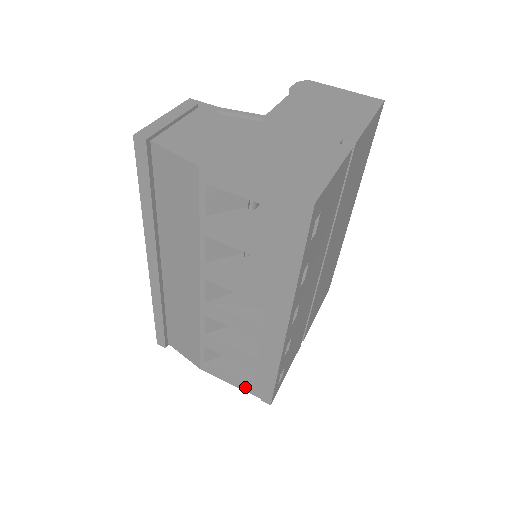
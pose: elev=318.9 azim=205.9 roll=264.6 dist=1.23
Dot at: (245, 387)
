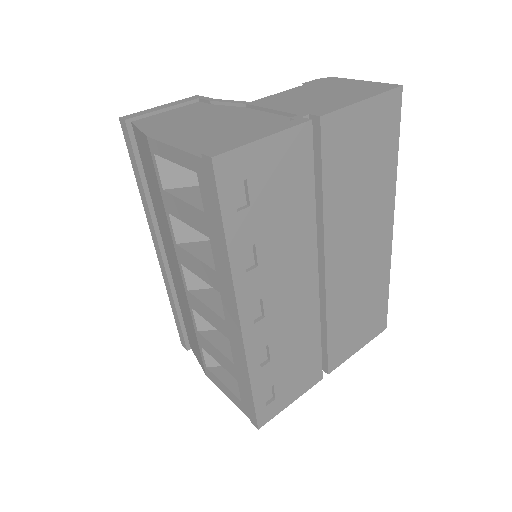
Dot at: (237, 402)
